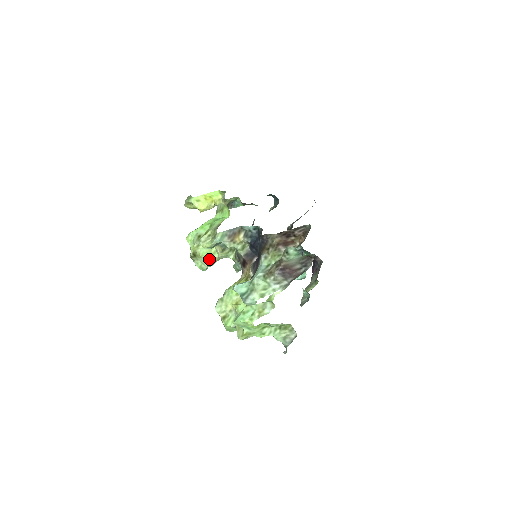
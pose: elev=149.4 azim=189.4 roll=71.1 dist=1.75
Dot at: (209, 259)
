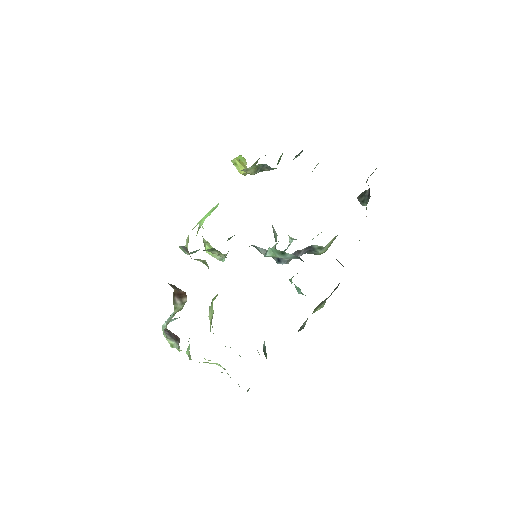
Dot at: (214, 255)
